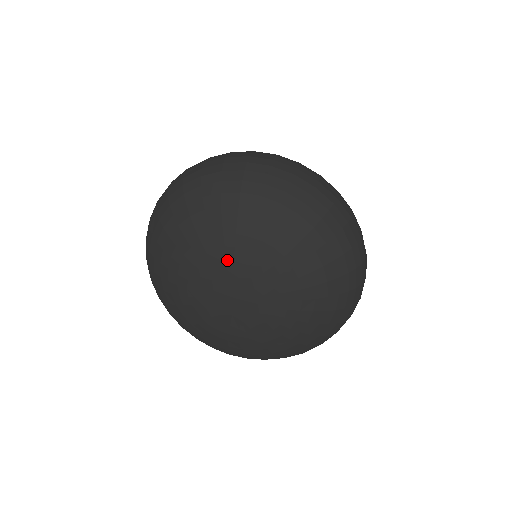
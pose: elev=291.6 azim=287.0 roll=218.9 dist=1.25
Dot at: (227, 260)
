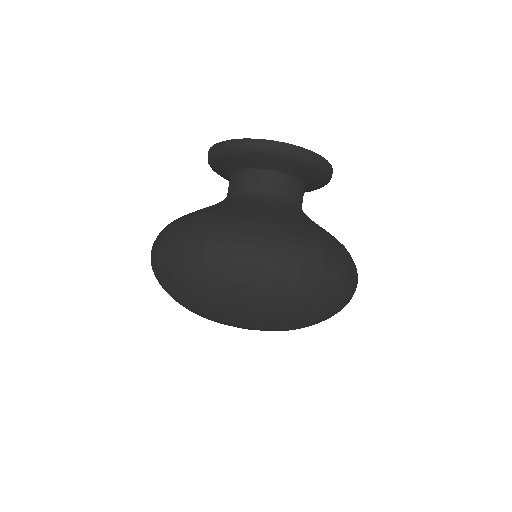
Dot at: (231, 325)
